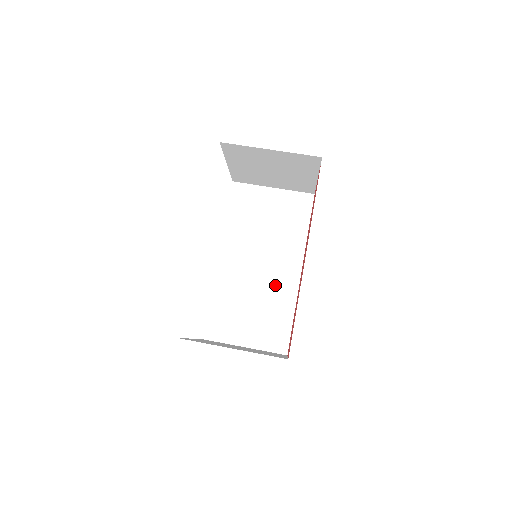
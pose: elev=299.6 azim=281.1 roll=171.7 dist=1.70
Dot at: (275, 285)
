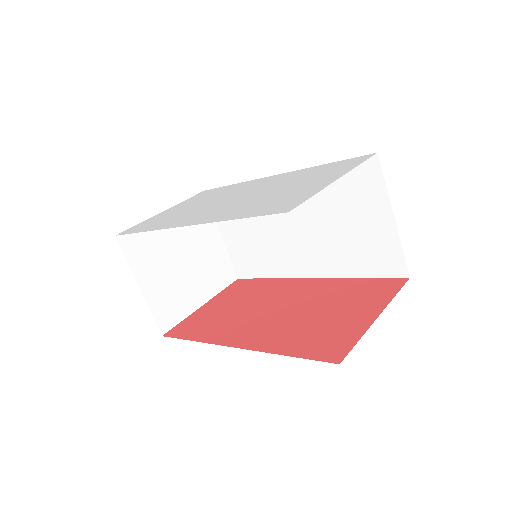
Dot at: (284, 252)
